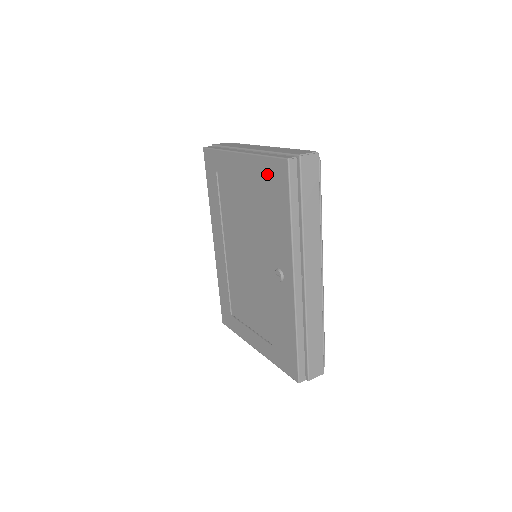
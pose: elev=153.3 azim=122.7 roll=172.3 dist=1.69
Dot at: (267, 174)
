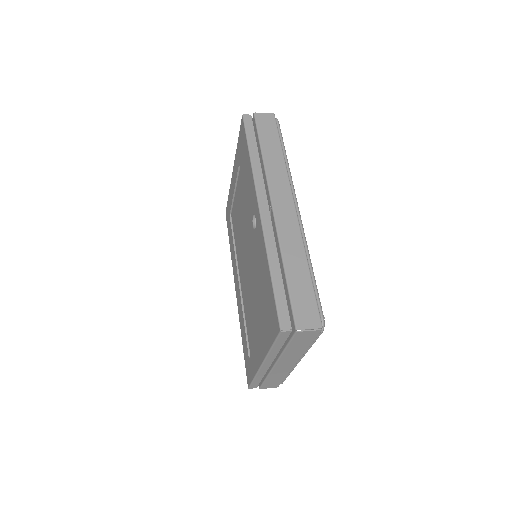
Dot at: (240, 151)
